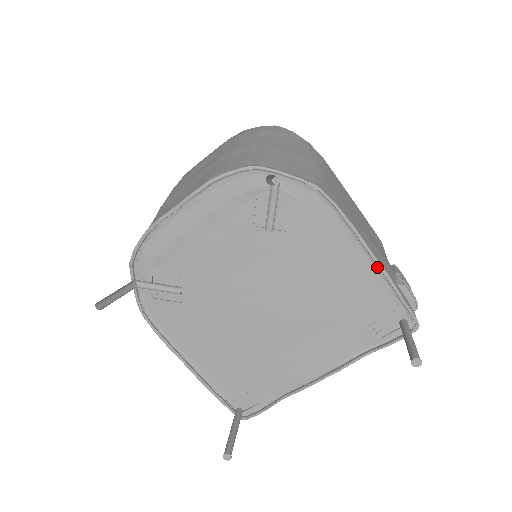
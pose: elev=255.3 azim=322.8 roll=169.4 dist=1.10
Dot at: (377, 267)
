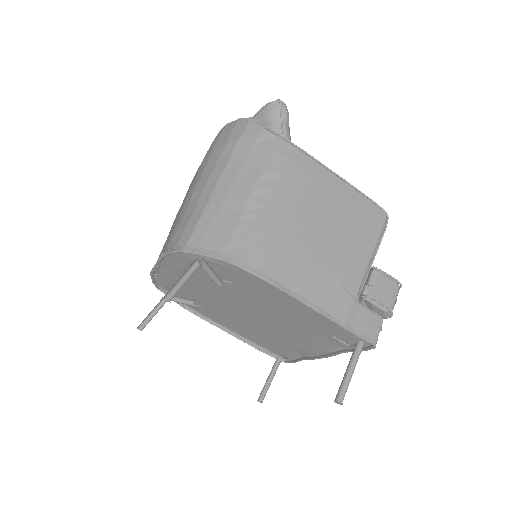
Dot at: (317, 309)
